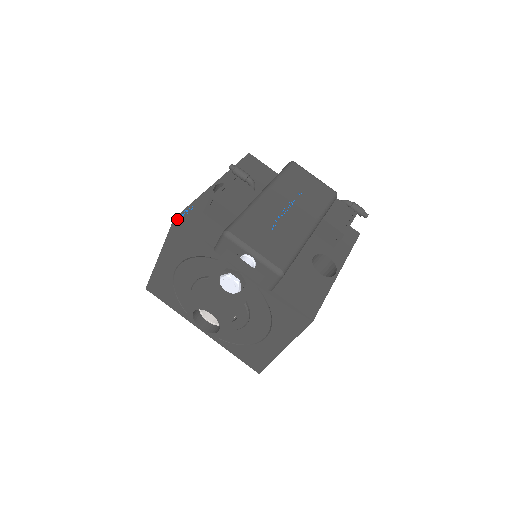
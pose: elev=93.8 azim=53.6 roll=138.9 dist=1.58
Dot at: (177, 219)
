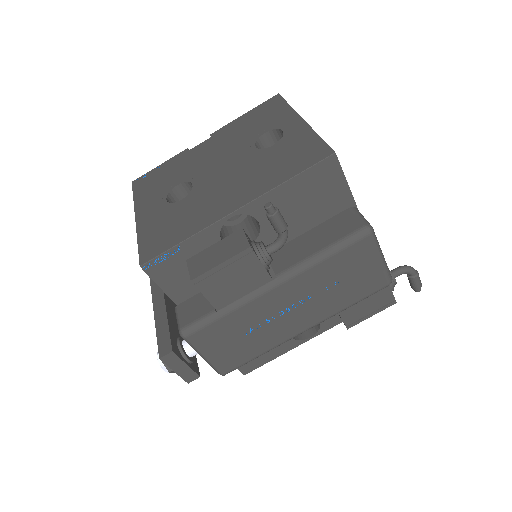
Dot at: (143, 268)
